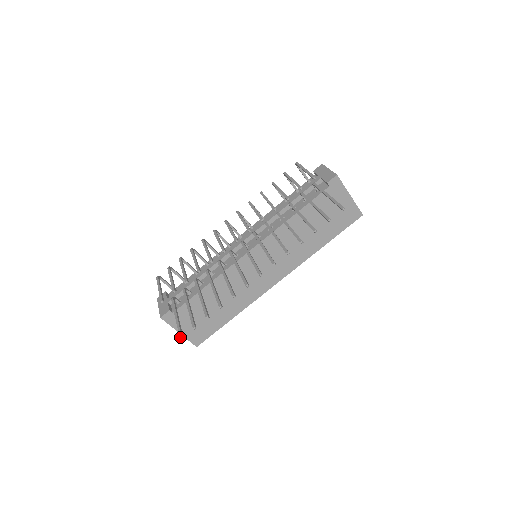
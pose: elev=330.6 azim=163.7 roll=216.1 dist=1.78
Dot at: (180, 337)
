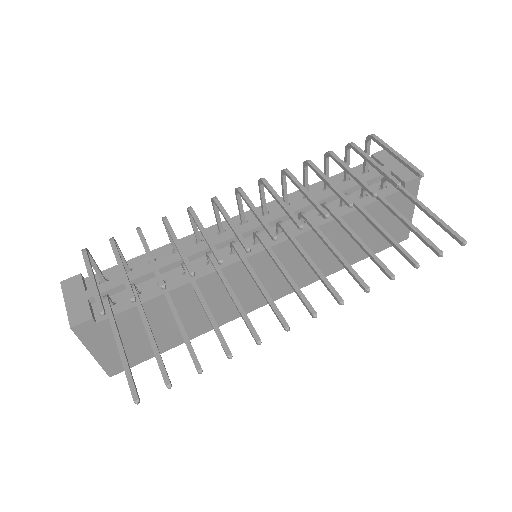
Dot at: (135, 398)
